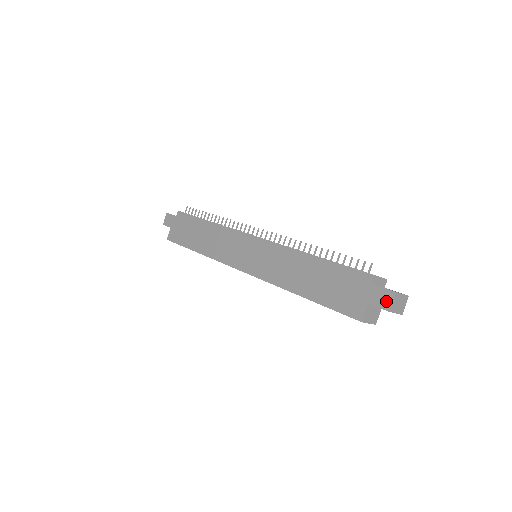
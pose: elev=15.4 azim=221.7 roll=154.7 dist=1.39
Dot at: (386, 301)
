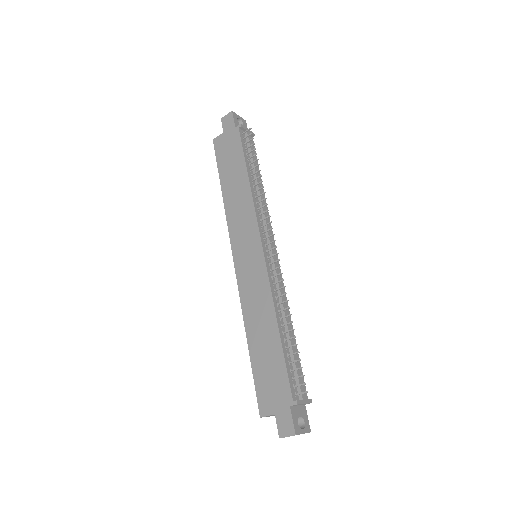
Dot at: (285, 431)
